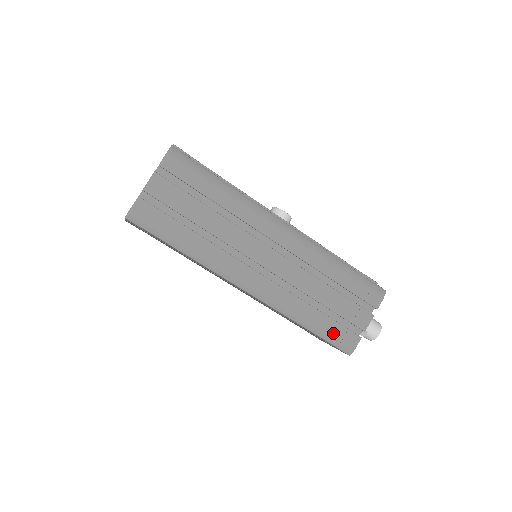
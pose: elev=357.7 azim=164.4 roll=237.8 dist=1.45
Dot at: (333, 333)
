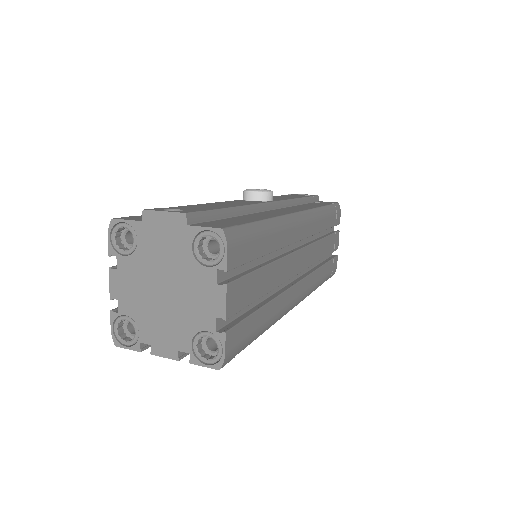
Dot at: (330, 271)
